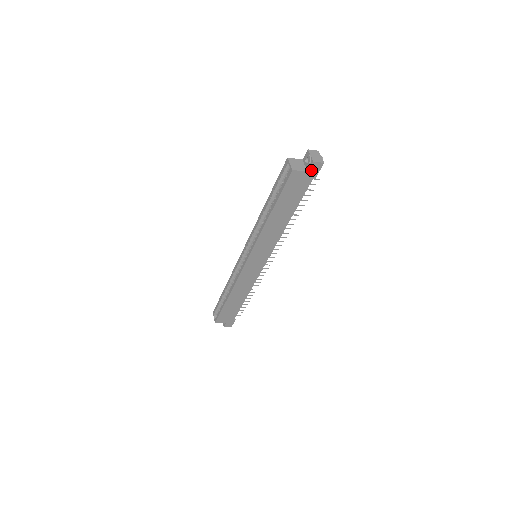
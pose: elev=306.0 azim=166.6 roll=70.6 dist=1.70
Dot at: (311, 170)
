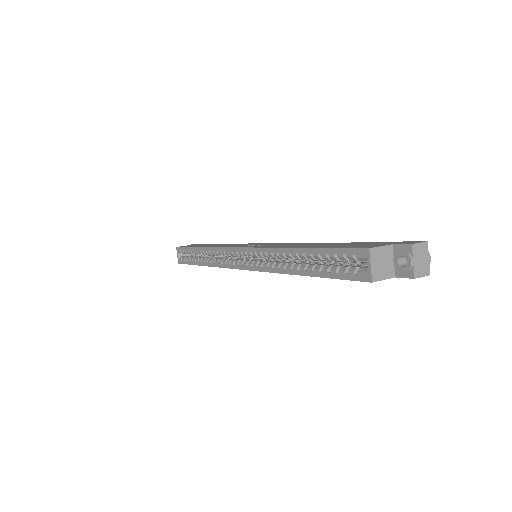
Dot at: (402, 276)
